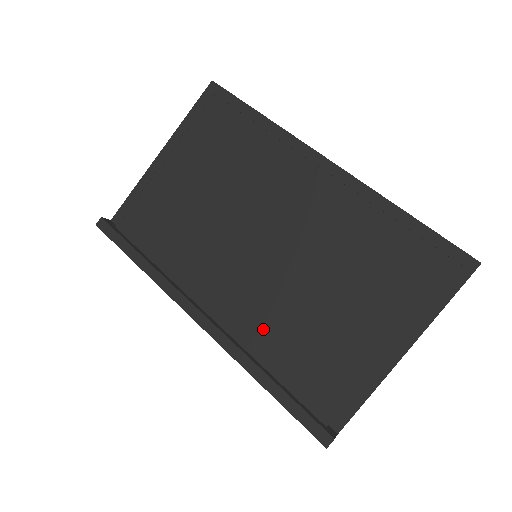
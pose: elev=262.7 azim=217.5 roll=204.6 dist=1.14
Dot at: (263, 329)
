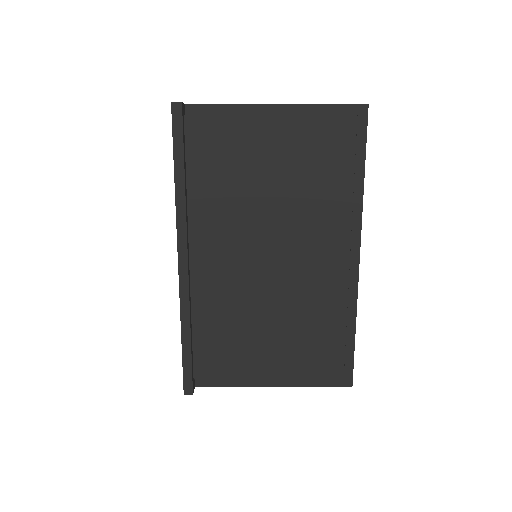
Dot at: (213, 301)
